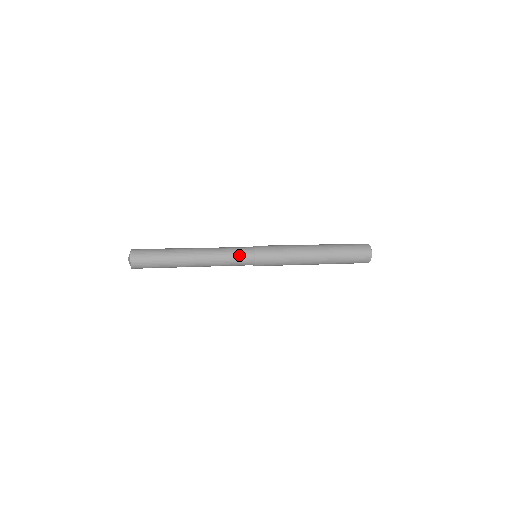
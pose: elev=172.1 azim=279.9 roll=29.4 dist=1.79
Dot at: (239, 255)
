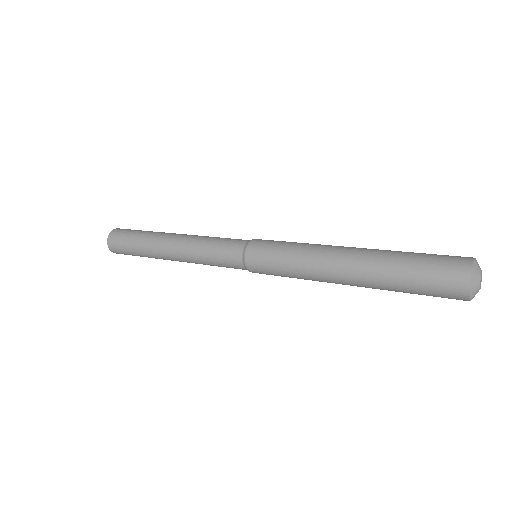
Dot at: (222, 255)
